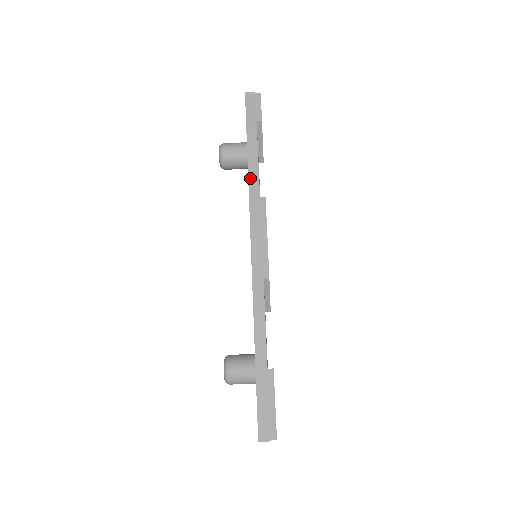
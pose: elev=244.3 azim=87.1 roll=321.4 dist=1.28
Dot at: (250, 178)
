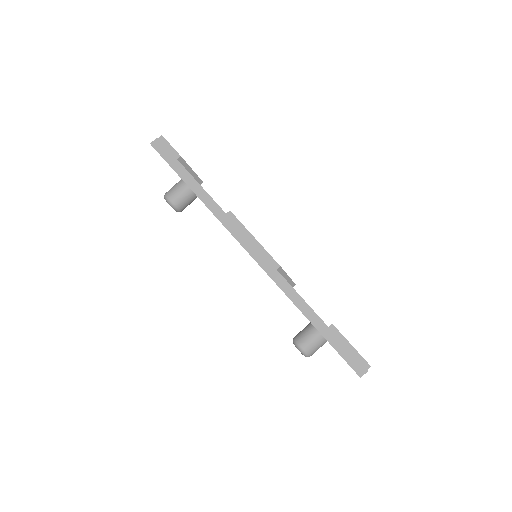
Dot at: (208, 206)
